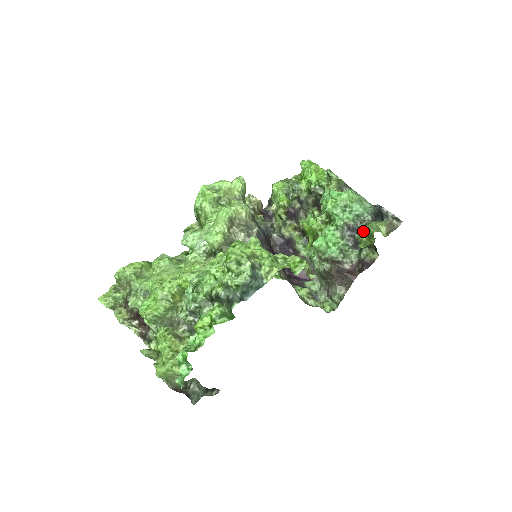
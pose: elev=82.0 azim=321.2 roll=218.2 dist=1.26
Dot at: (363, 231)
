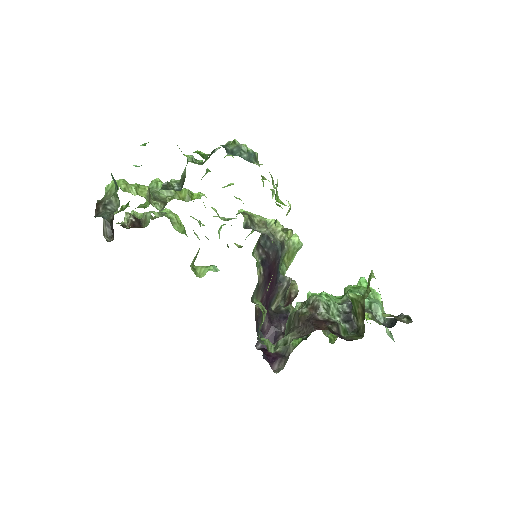
Dot at: occluded
